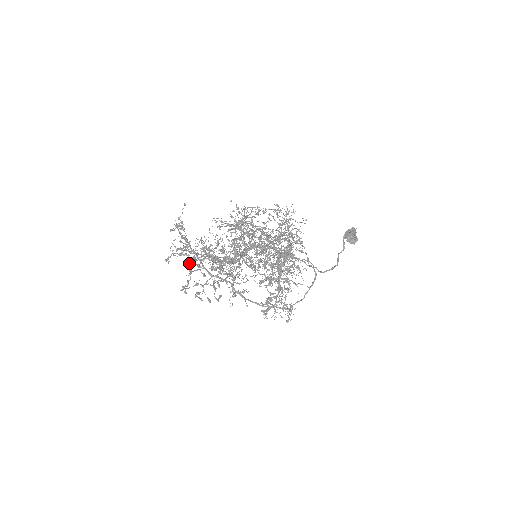
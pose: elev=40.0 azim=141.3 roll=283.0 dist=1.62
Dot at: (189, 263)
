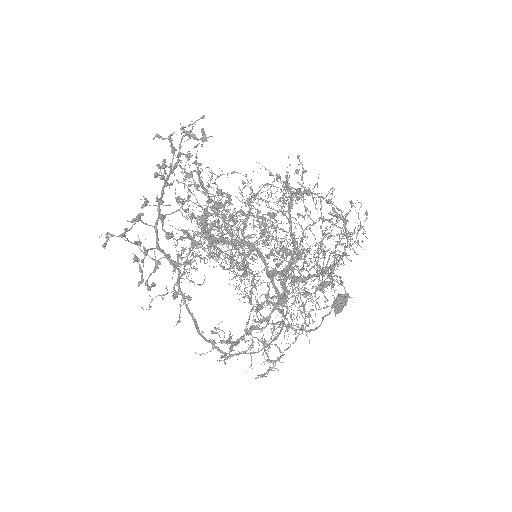
Dot at: (142, 204)
